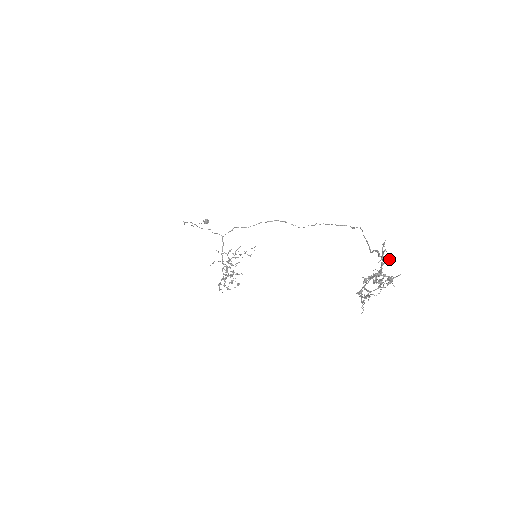
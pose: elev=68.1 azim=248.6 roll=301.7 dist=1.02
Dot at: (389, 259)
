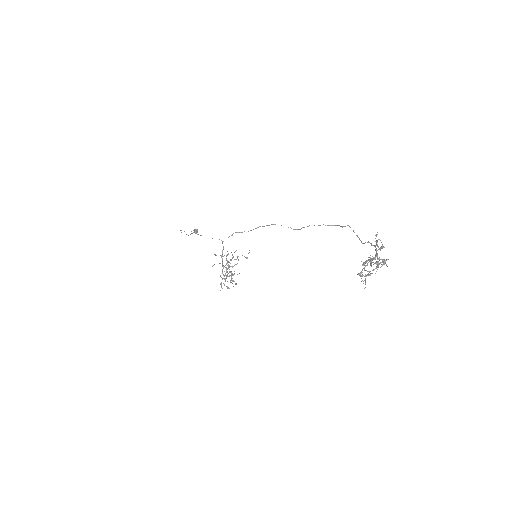
Dot at: (381, 246)
